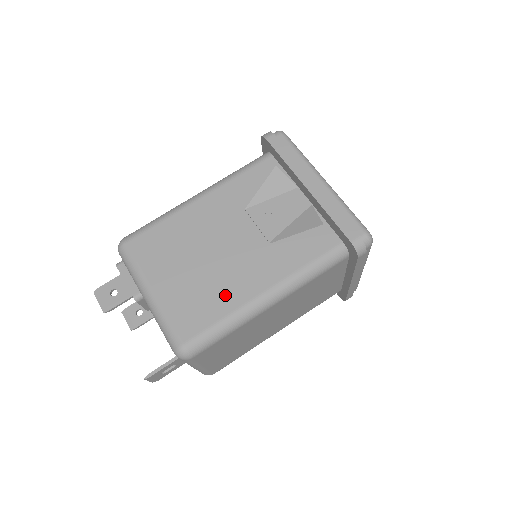
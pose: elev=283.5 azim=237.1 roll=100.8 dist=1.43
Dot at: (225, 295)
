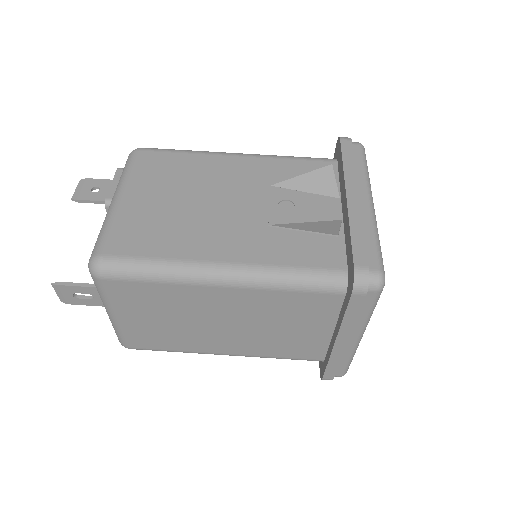
Dot at: (183, 241)
